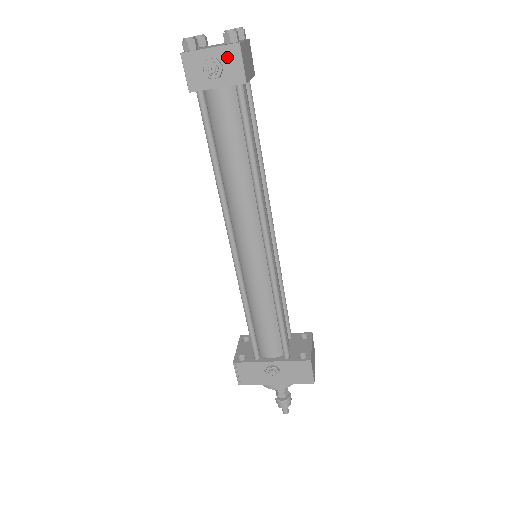
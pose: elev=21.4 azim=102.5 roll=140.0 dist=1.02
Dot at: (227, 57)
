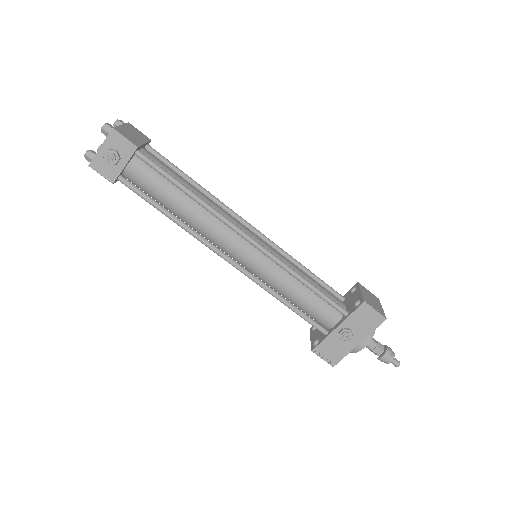
Dot at: (114, 143)
